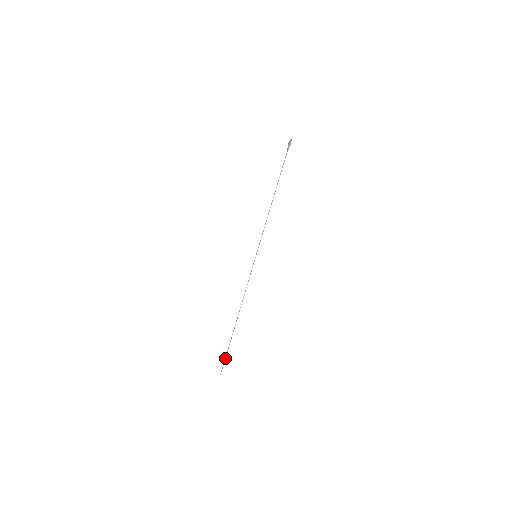
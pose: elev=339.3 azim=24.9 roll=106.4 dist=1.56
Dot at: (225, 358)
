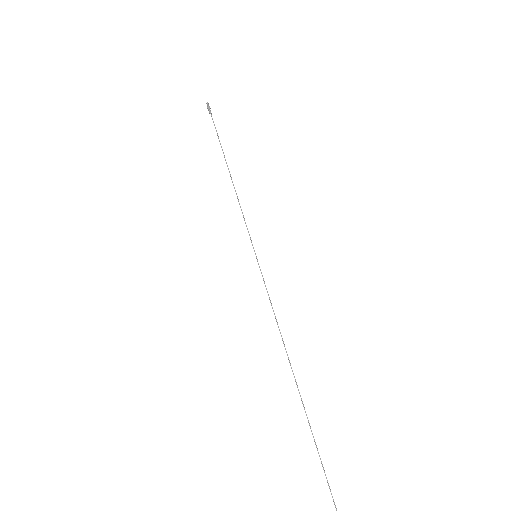
Dot at: occluded
